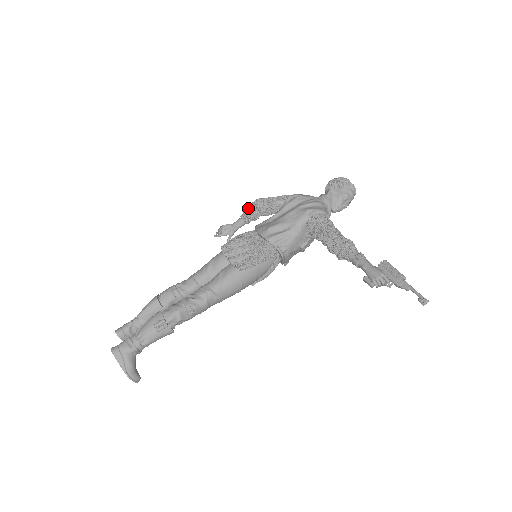
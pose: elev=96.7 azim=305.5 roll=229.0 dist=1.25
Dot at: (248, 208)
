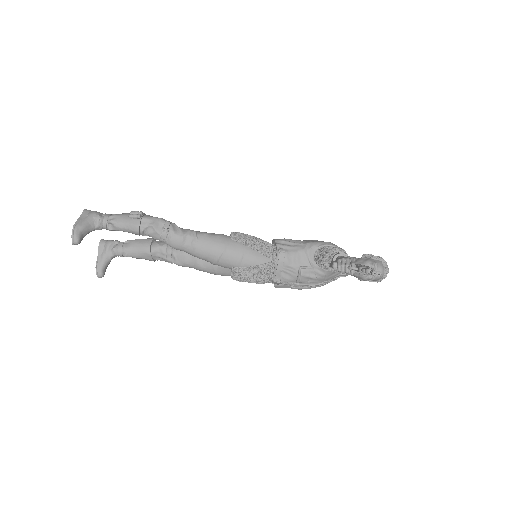
Dot at: occluded
